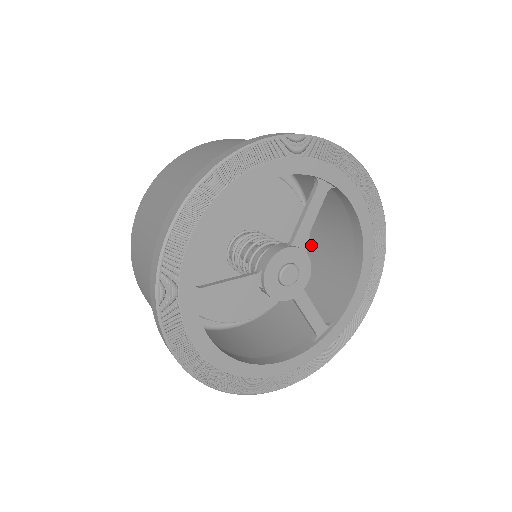
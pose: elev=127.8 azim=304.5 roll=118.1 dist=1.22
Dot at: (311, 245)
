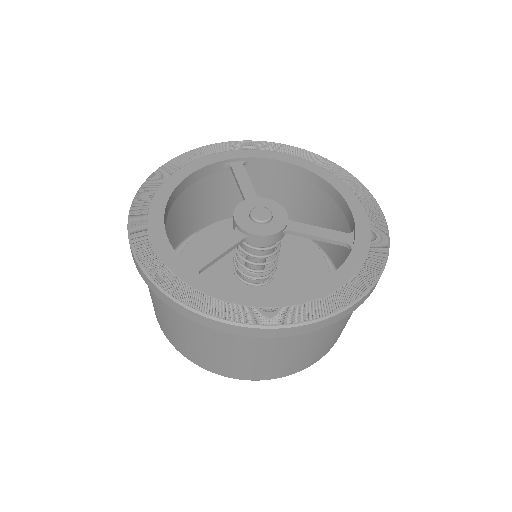
Dot at: (322, 245)
